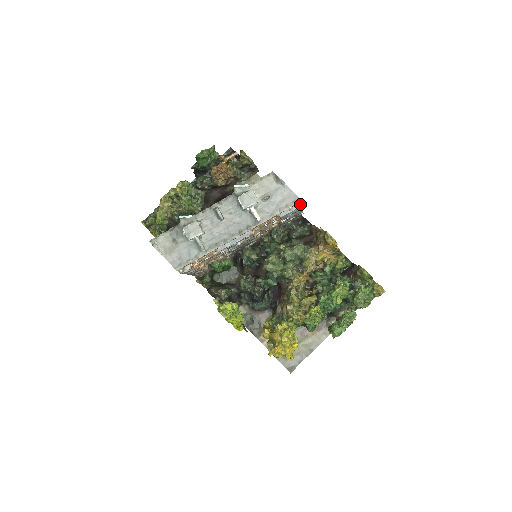
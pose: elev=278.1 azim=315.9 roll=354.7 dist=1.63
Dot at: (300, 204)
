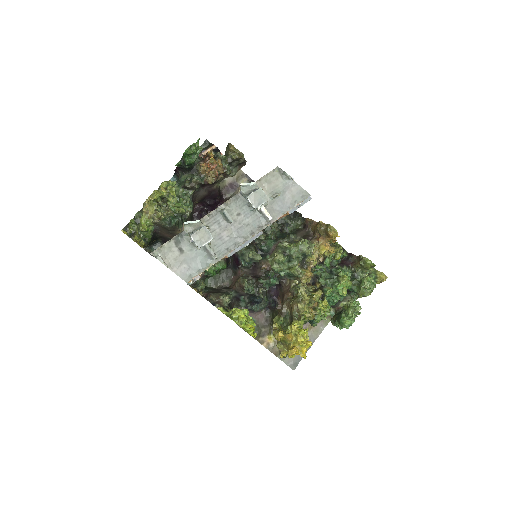
Dot at: (308, 199)
